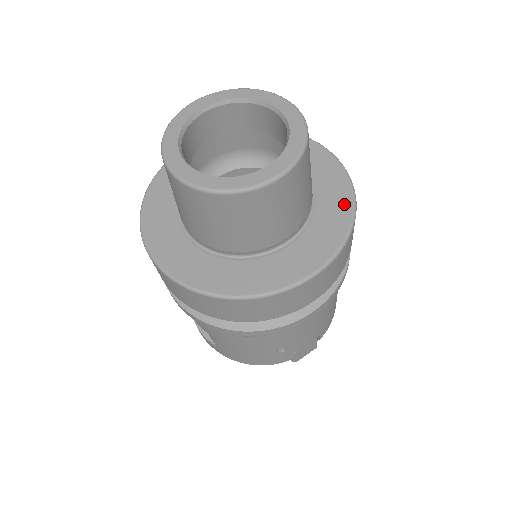
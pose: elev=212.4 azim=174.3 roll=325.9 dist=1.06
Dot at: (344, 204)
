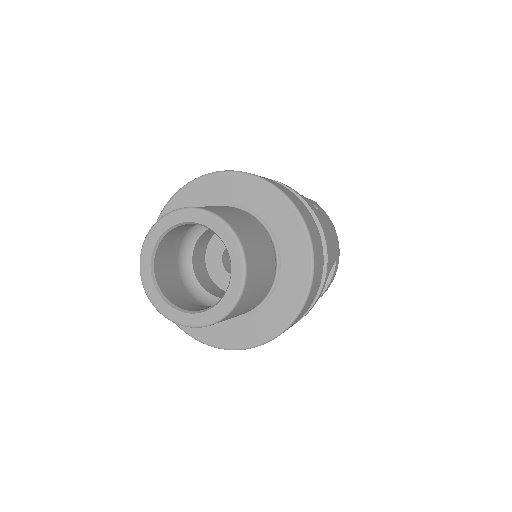
Dot at: (254, 337)
